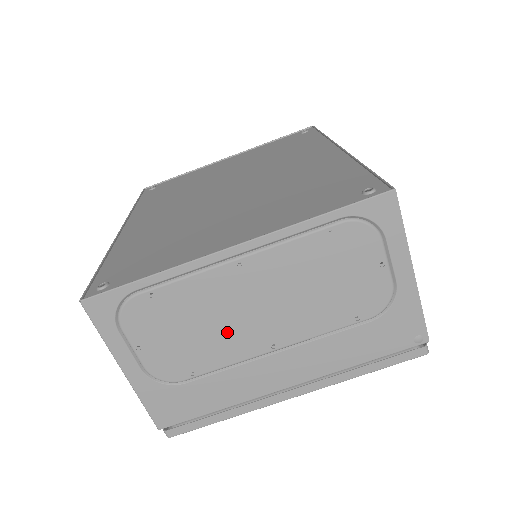
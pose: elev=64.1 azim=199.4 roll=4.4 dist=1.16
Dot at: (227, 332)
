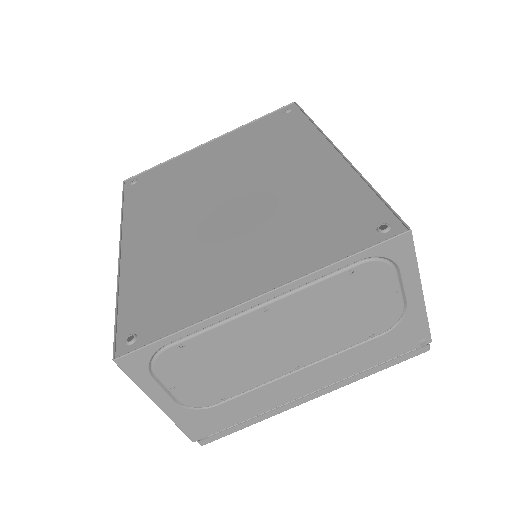
Dot at: (254, 363)
